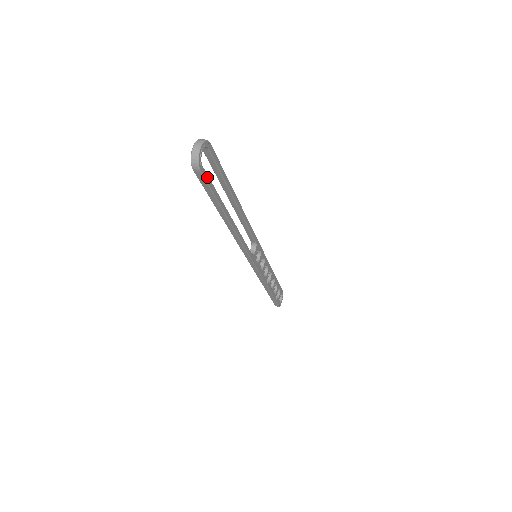
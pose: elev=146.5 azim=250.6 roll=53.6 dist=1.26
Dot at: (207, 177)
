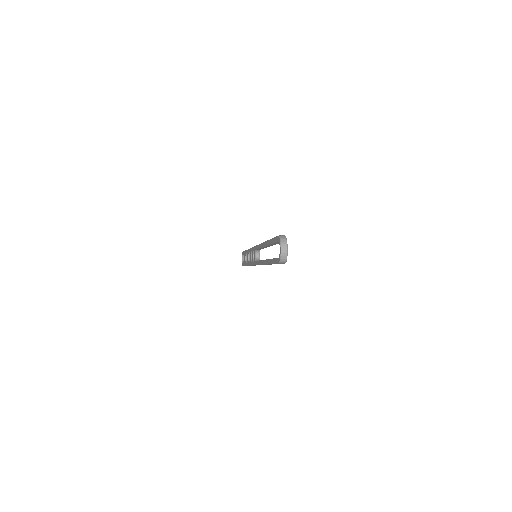
Dot at: occluded
